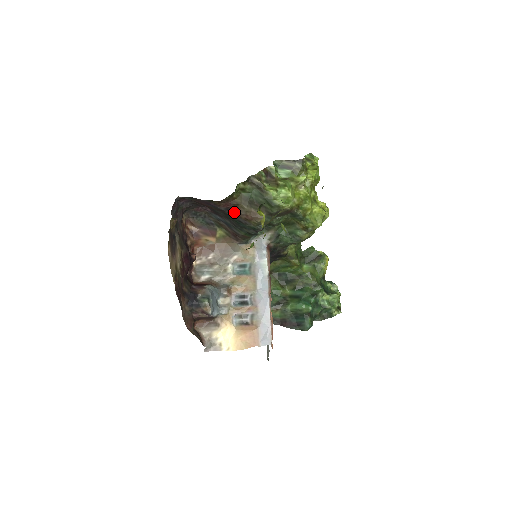
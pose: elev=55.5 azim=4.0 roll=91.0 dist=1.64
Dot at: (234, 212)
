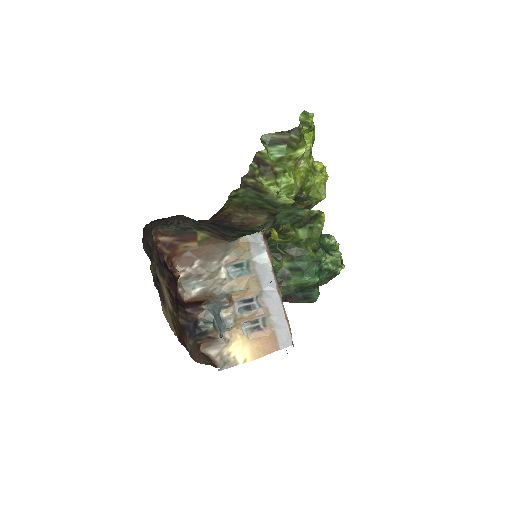
Dot at: (225, 222)
